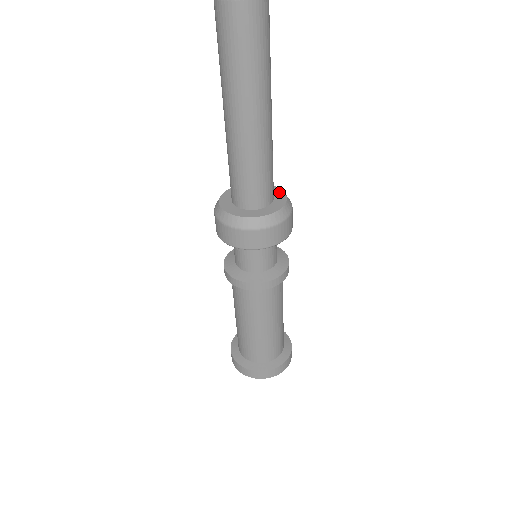
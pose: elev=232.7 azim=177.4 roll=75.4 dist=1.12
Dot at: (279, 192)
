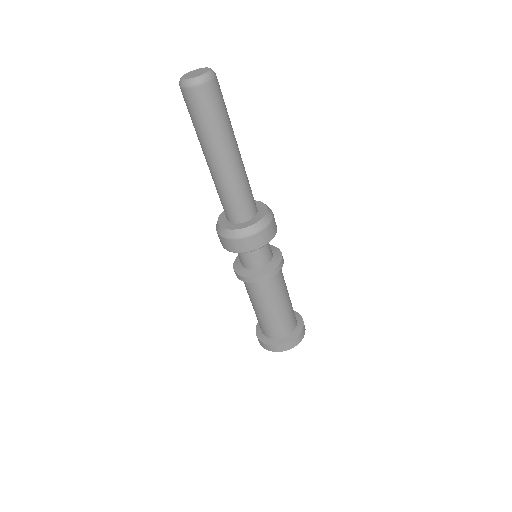
Dot at: (263, 212)
